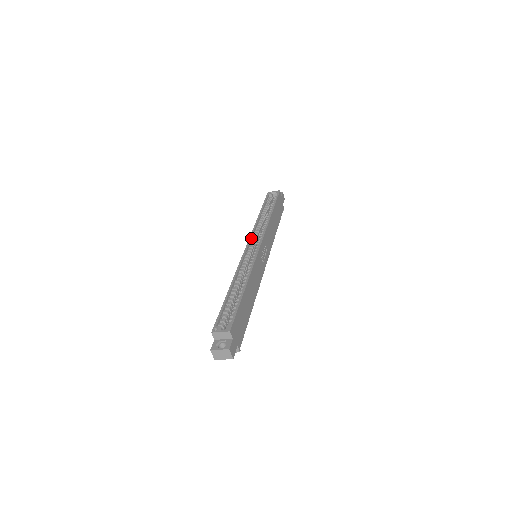
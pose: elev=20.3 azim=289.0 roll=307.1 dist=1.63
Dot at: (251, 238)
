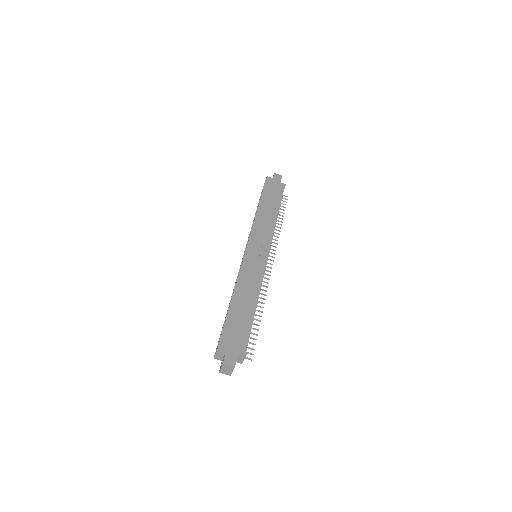
Dot at: occluded
